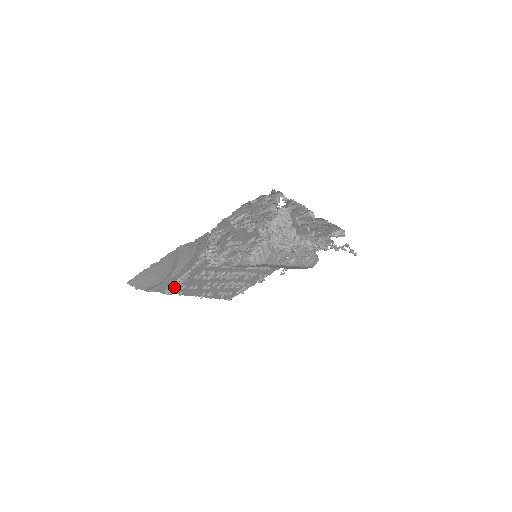
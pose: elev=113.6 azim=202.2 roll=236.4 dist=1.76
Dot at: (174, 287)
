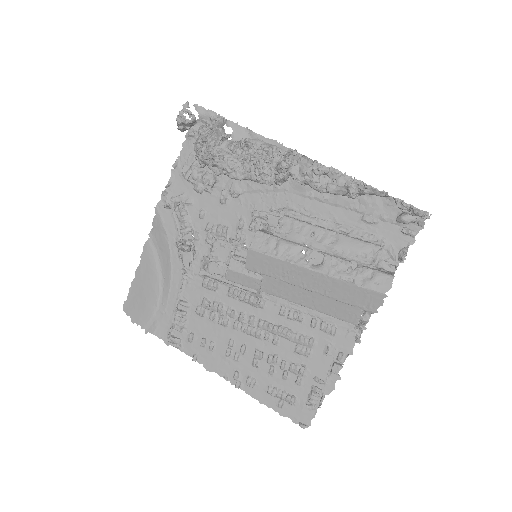
Dot at: (174, 327)
